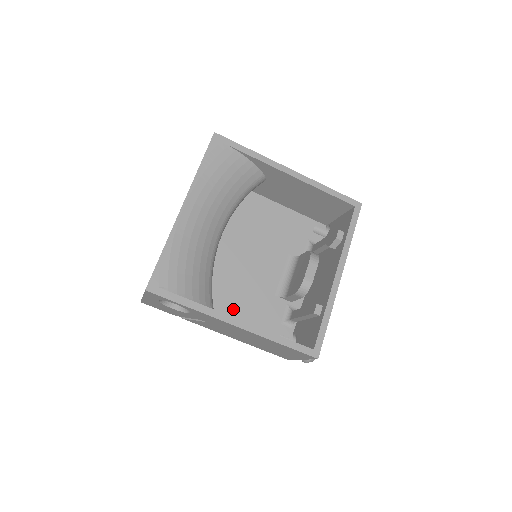
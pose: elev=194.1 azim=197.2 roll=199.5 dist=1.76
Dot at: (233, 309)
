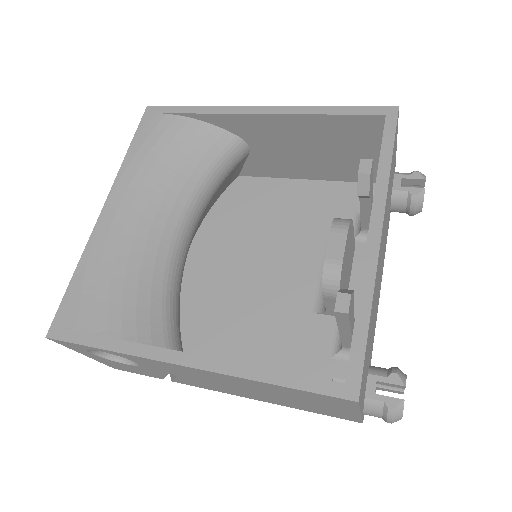
Dot at: (244, 350)
